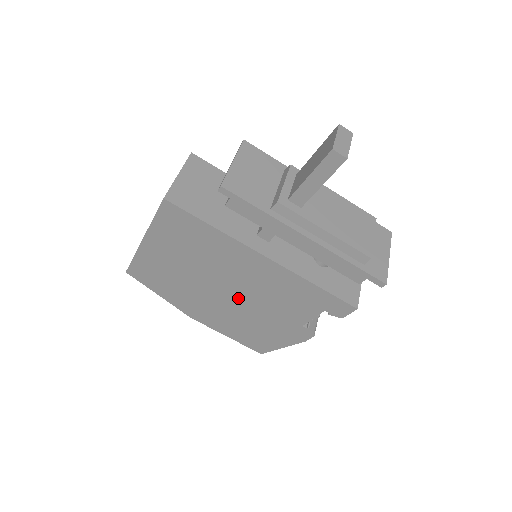
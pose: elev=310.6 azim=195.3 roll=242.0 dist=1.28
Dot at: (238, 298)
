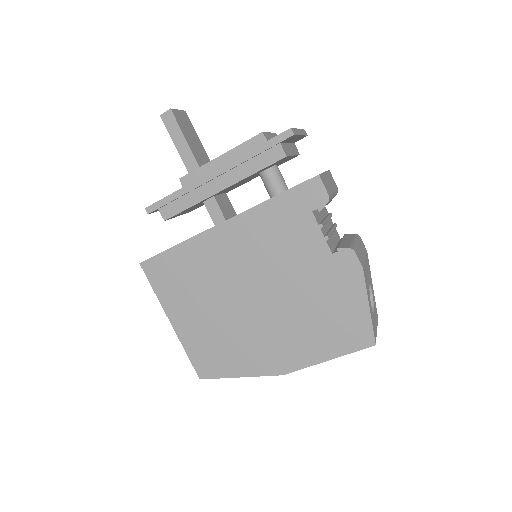
Dot at: (267, 293)
